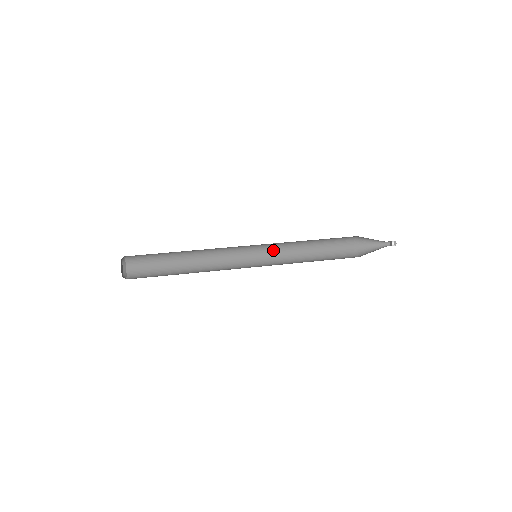
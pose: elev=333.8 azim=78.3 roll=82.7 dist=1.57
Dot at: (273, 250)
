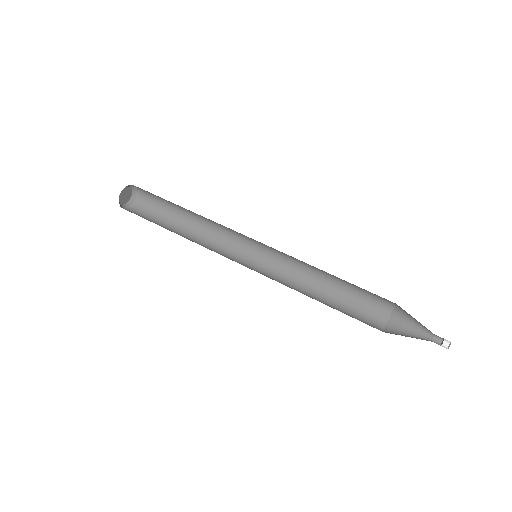
Dot at: (286, 254)
